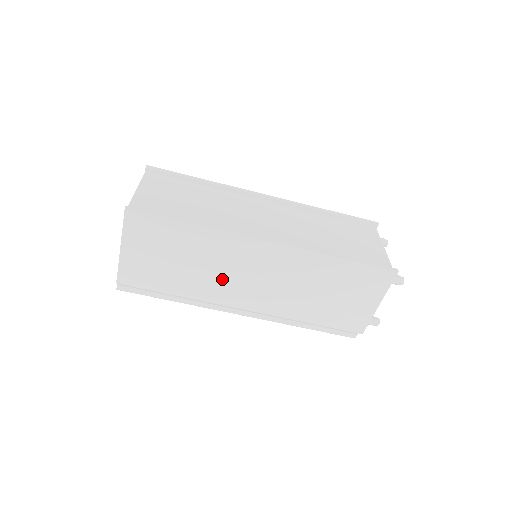
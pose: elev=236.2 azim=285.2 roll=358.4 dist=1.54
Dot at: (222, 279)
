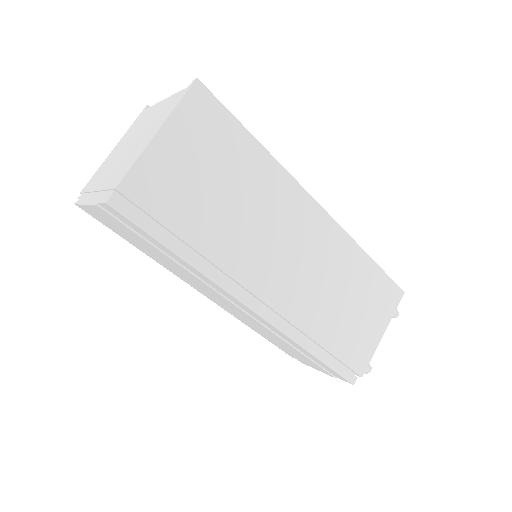
Dot at: (258, 241)
